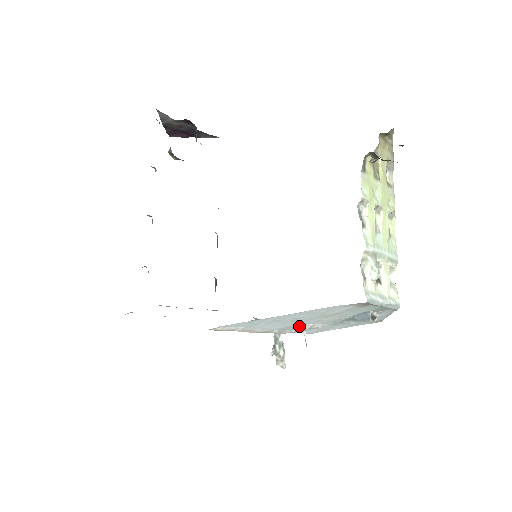
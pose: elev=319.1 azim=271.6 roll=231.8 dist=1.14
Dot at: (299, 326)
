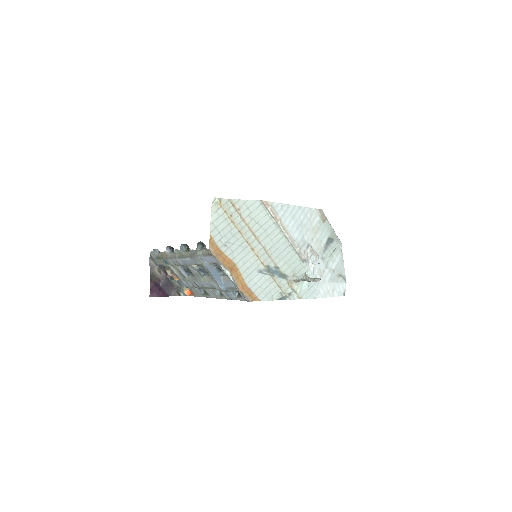
Dot at: (306, 246)
